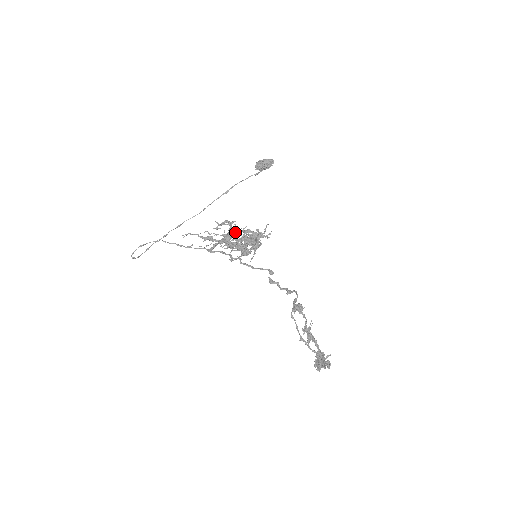
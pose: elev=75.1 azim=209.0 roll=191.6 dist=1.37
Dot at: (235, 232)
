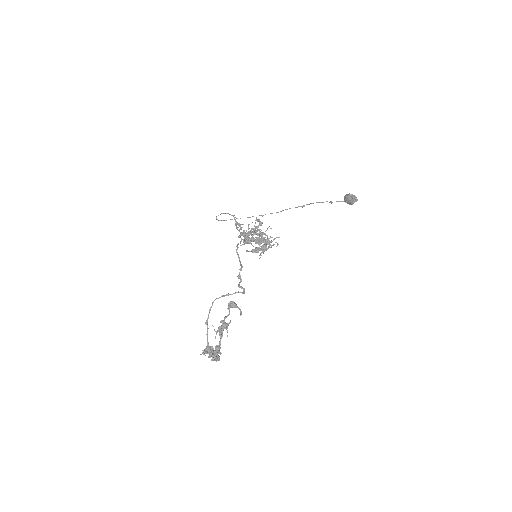
Dot at: (254, 229)
